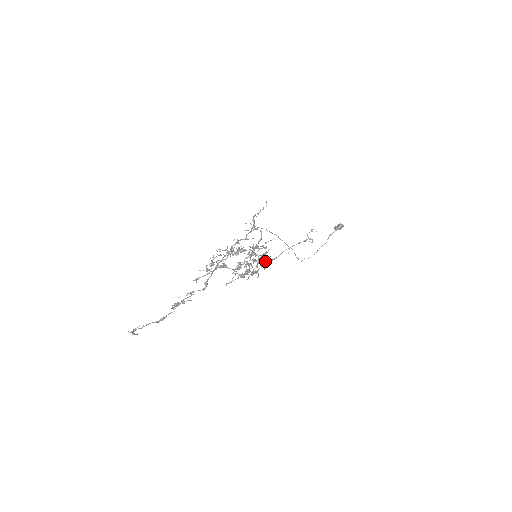
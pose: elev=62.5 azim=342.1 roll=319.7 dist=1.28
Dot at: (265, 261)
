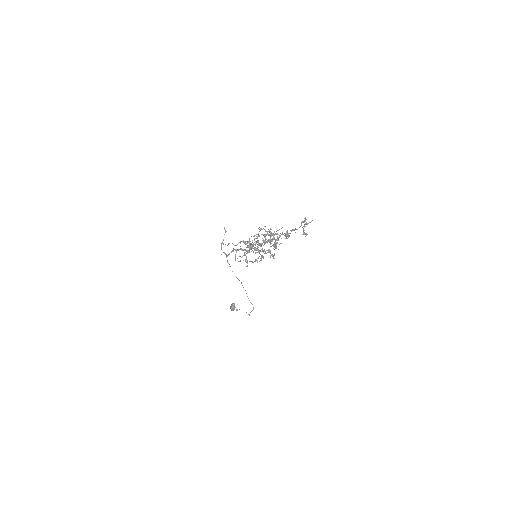
Dot at: occluded
